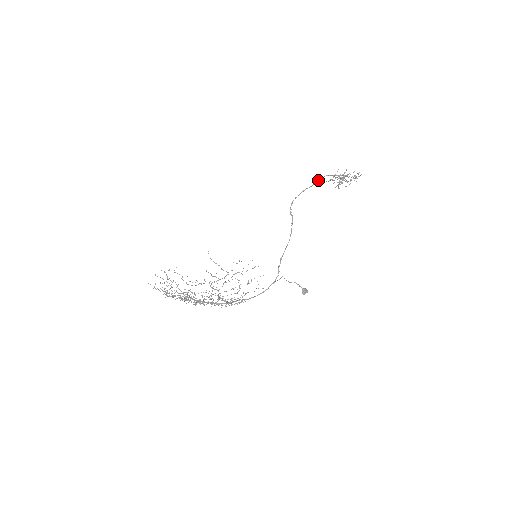
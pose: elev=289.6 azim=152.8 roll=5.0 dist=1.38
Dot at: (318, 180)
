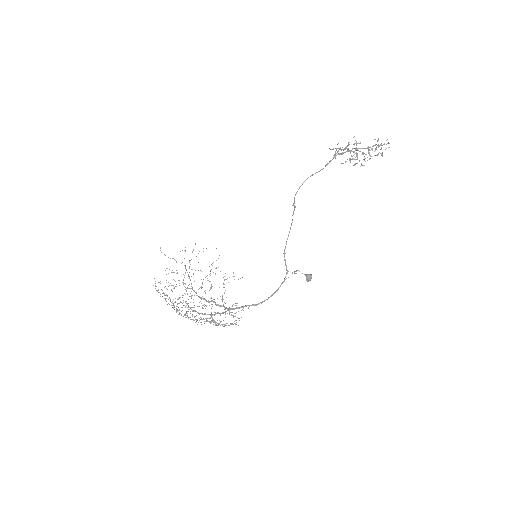
Dot at: (326, 164)
